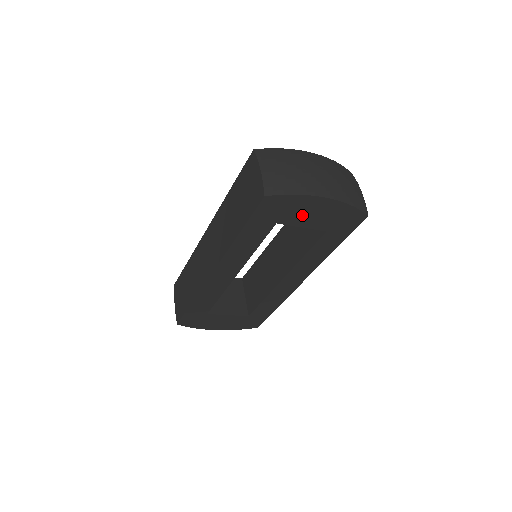
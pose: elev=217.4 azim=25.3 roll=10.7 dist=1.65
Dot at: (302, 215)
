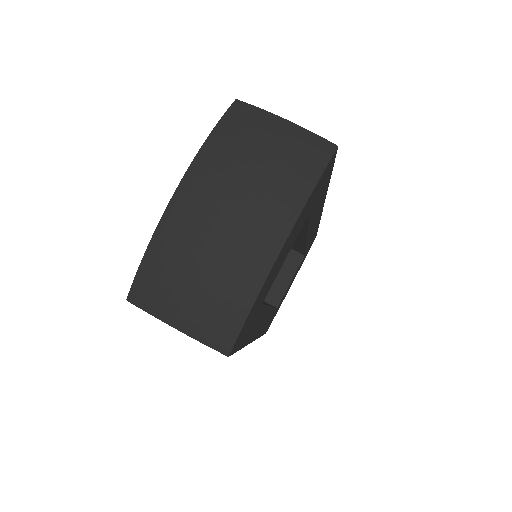
Dot at: (276, 271)
